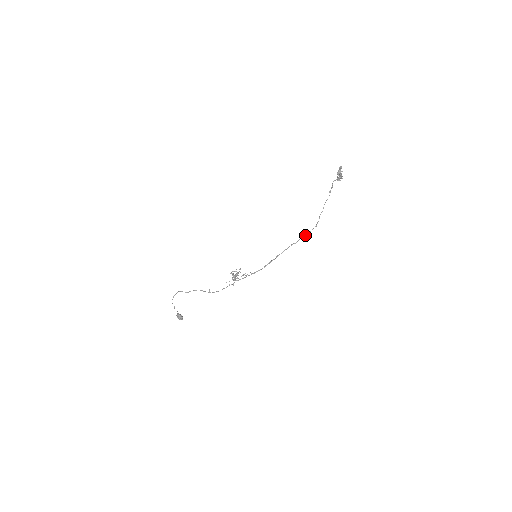
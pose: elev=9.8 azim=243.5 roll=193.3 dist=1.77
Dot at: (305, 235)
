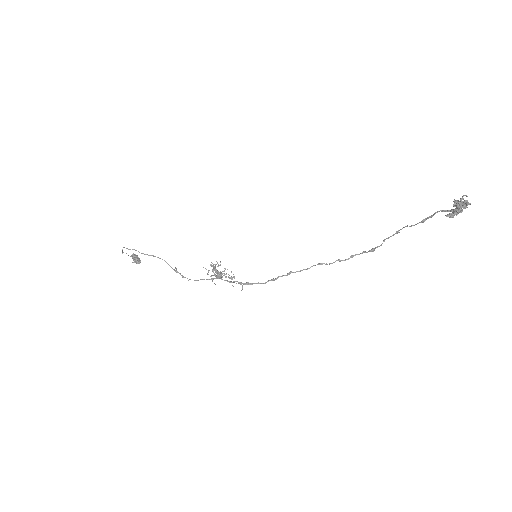
Dot at: (347, 259)
